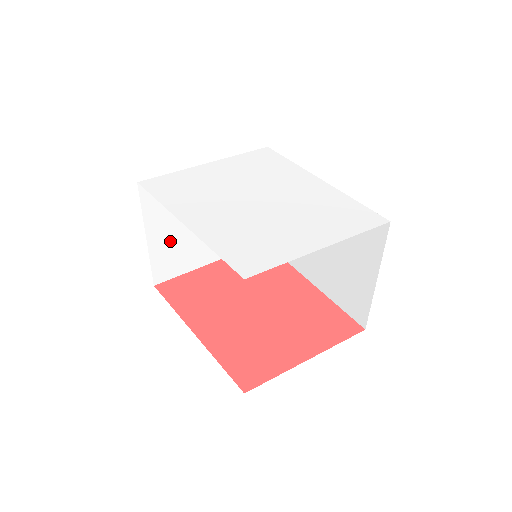
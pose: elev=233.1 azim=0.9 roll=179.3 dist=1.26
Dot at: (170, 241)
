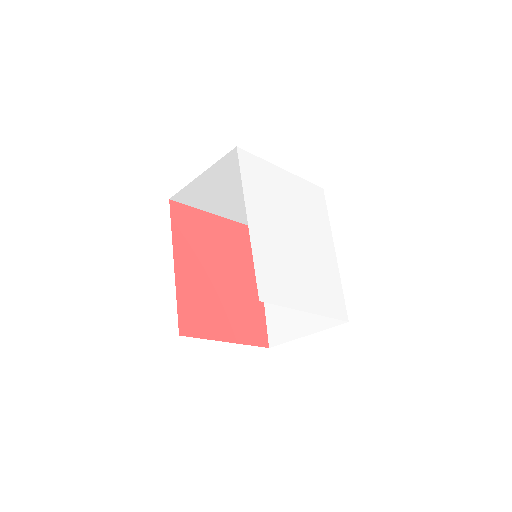
Dot at: (210, 186)
